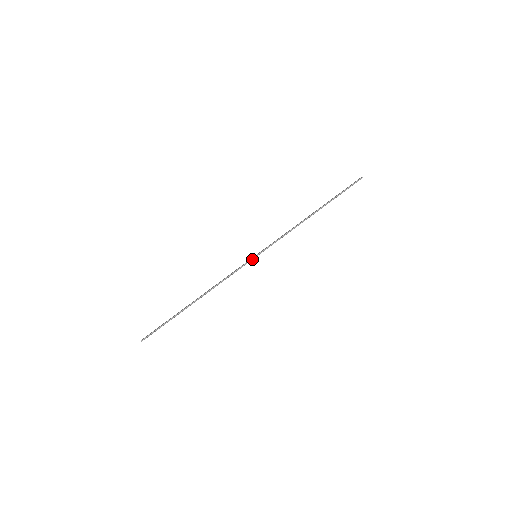
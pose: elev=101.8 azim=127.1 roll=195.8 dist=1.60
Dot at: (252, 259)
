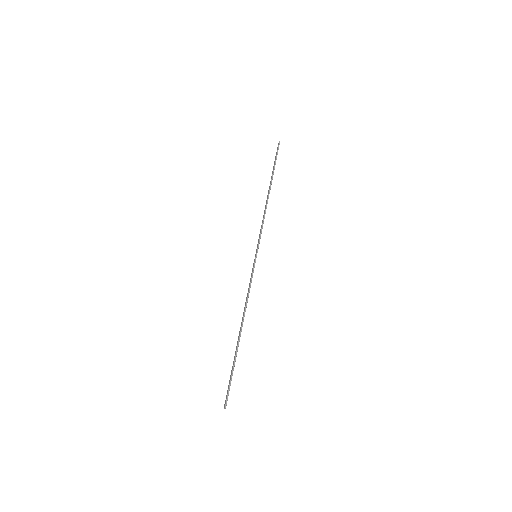
Dot at: (255, 260)
